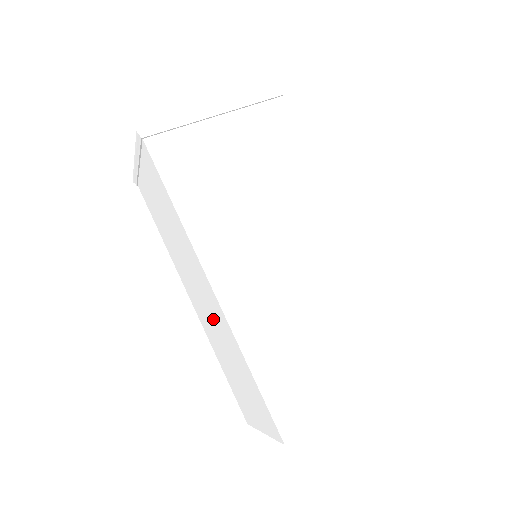
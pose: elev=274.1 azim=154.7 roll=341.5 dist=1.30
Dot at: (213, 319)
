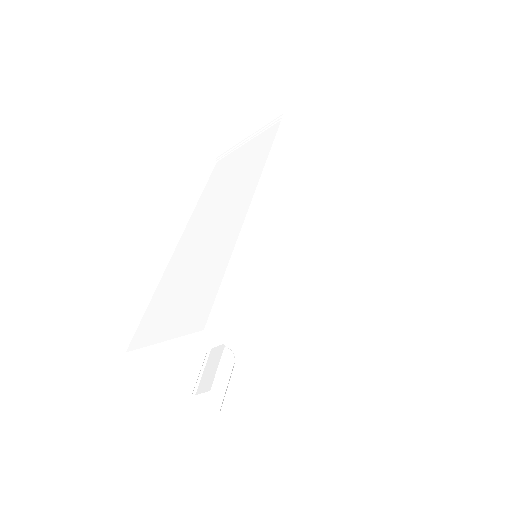
Dot at: (211, 238)
